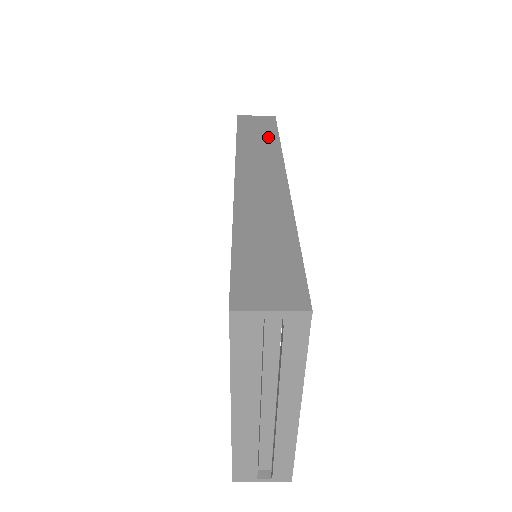
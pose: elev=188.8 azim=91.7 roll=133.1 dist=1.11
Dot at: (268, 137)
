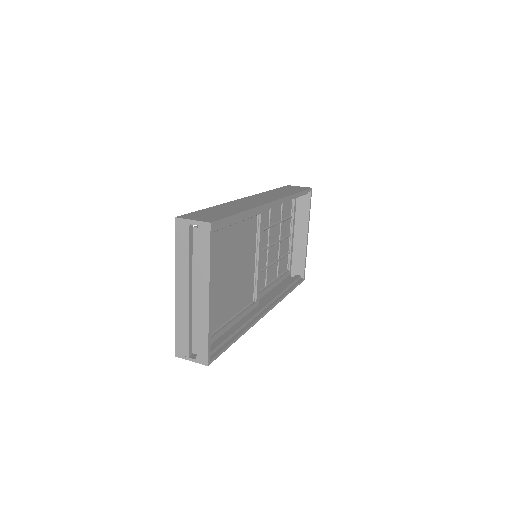
Dot at: (291, 192)
